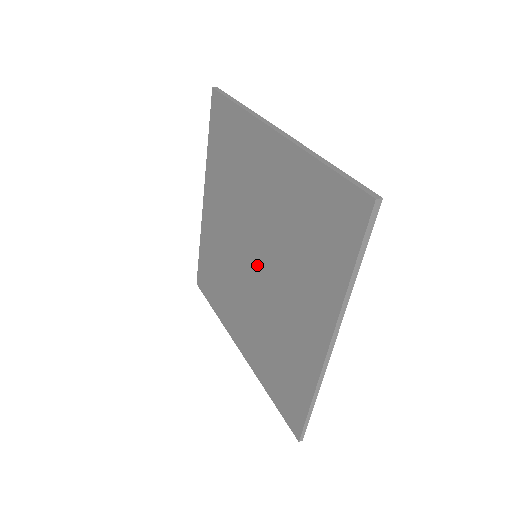
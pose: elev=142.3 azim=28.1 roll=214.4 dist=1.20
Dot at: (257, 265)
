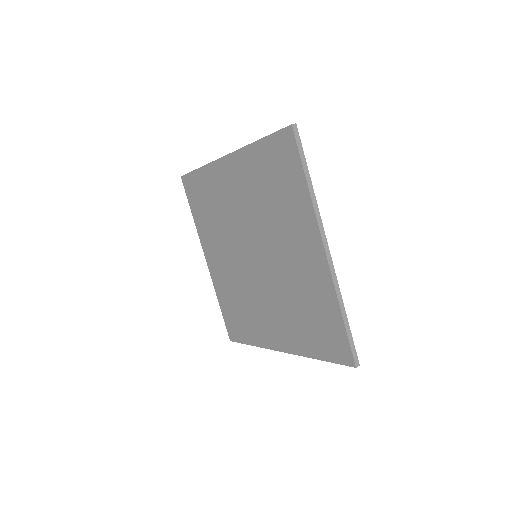
Dot at: (254, 264)
